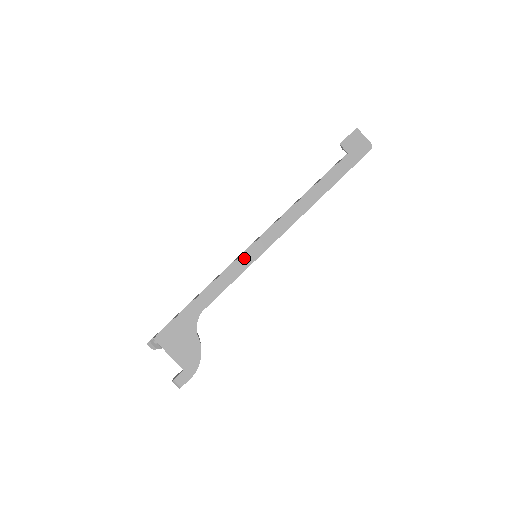
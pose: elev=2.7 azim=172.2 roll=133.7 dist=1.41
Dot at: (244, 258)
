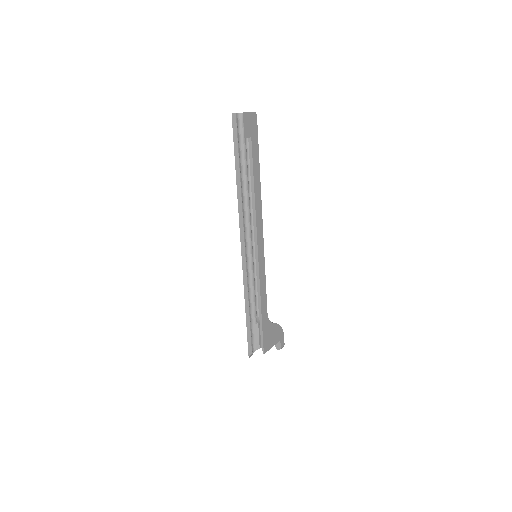
Dot at: (261, 268)
